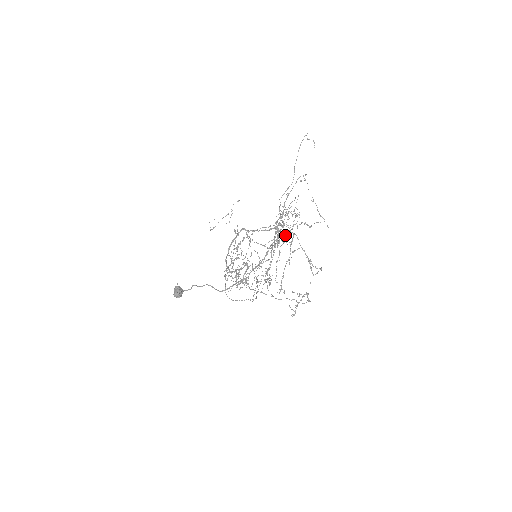
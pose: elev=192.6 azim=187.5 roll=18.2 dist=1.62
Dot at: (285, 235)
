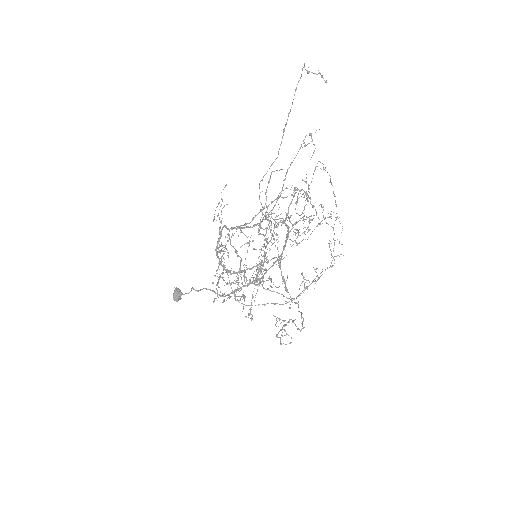
Dot at: occluded
